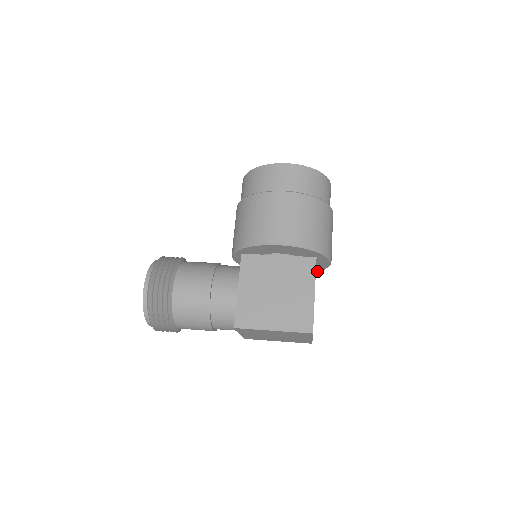
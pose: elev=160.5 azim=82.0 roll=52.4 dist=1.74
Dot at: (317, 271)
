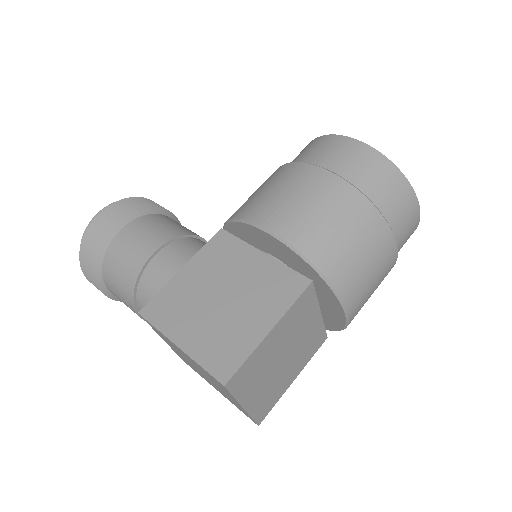
Dot at: (333, 328)
